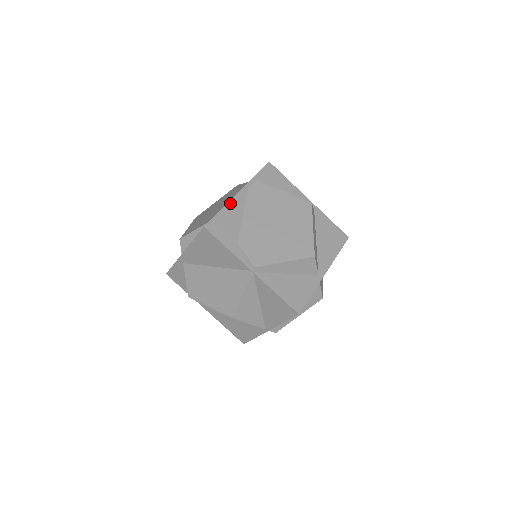
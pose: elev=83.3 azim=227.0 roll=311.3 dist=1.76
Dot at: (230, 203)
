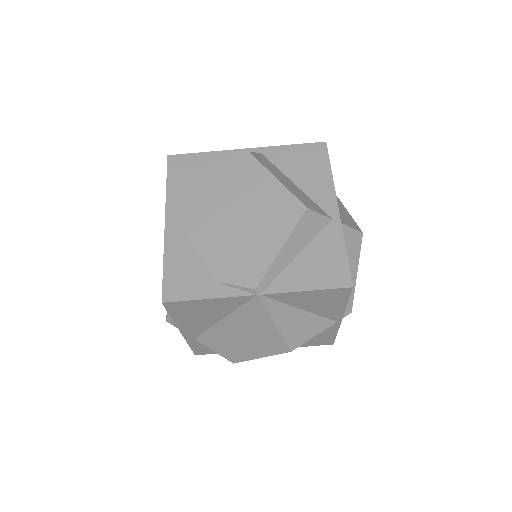
Dot at: (167, 245)
